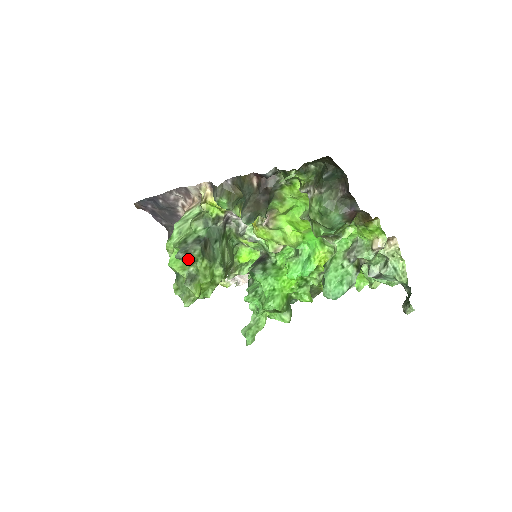
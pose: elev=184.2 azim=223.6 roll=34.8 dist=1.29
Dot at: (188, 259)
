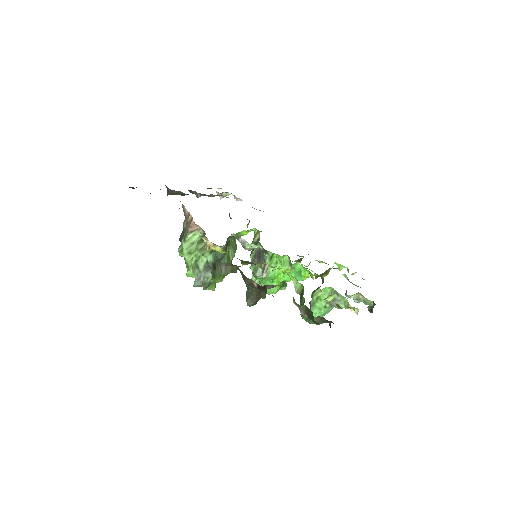
Dot at: (203, 284)
